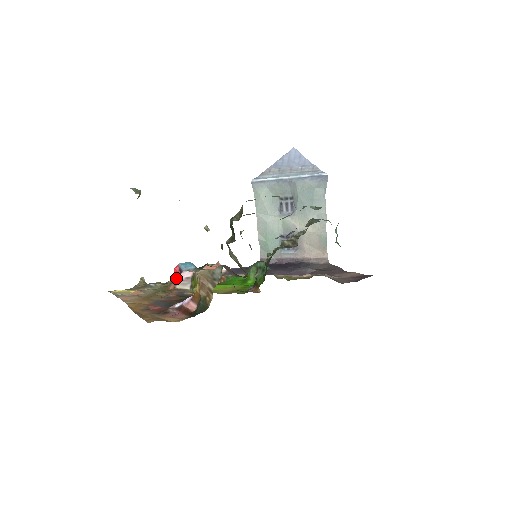
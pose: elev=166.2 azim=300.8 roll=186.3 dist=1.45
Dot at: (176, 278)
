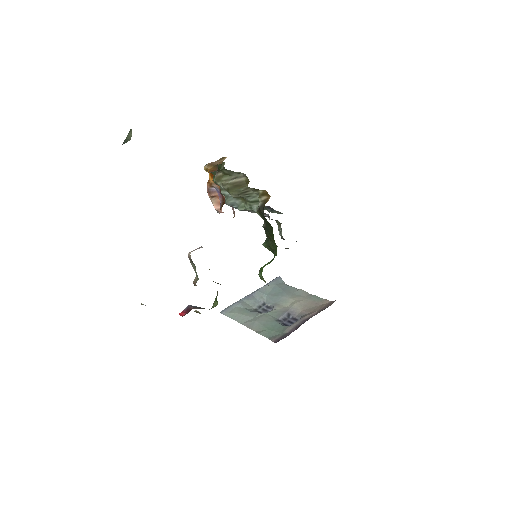
Dot at: occluded
